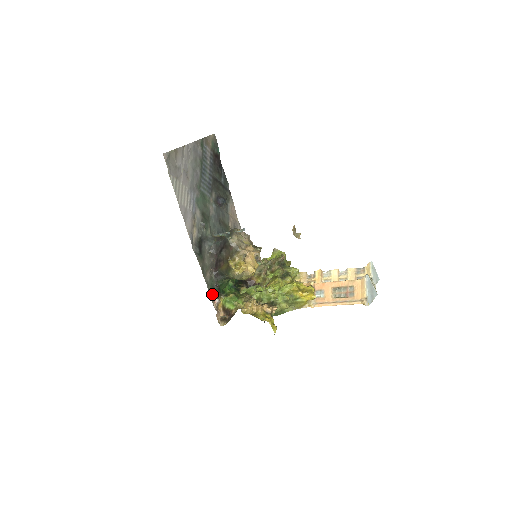
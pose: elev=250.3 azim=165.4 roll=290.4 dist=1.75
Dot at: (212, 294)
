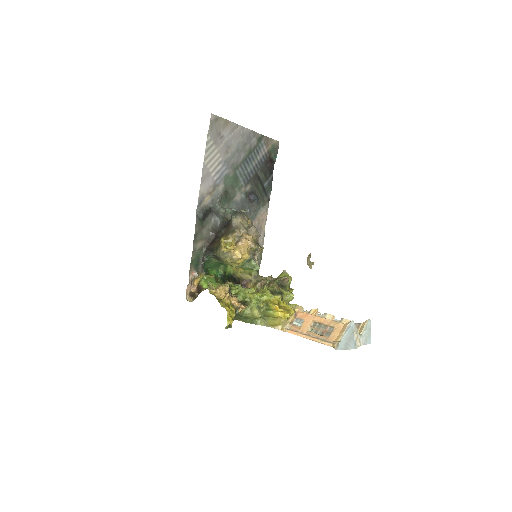
Dot at: (194, 264)
